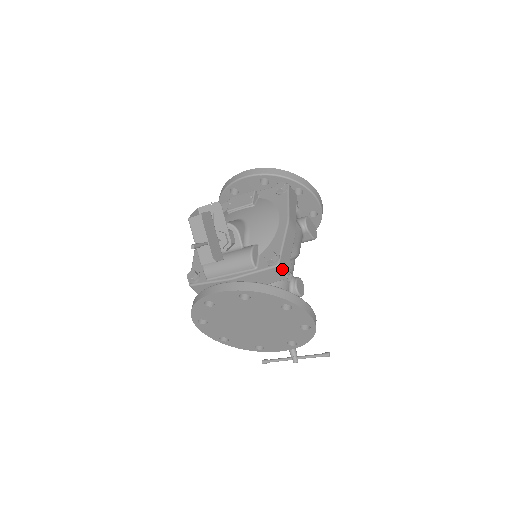
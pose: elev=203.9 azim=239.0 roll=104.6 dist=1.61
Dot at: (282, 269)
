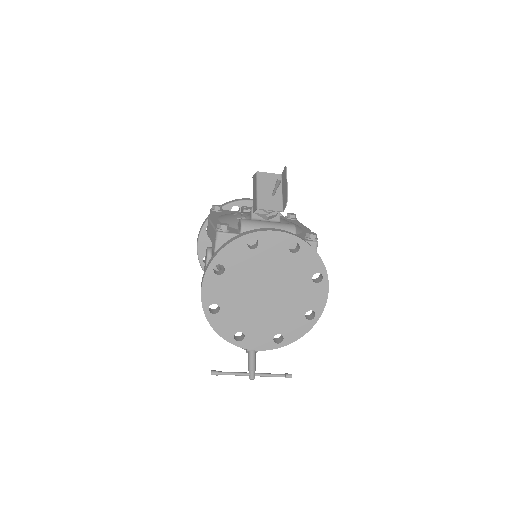
Dot at: occluded
